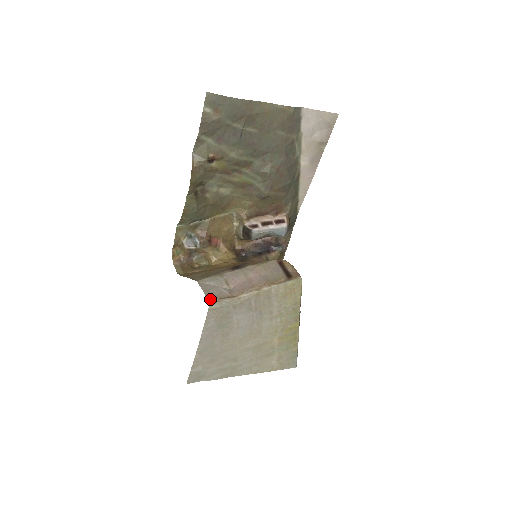
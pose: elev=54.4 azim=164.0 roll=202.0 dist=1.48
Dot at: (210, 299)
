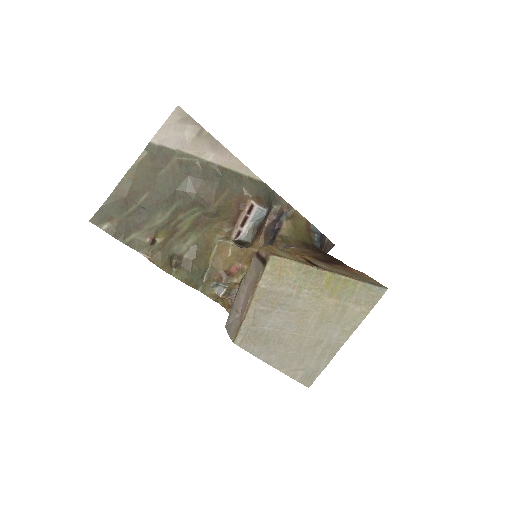
Dot at: (232, 338)
